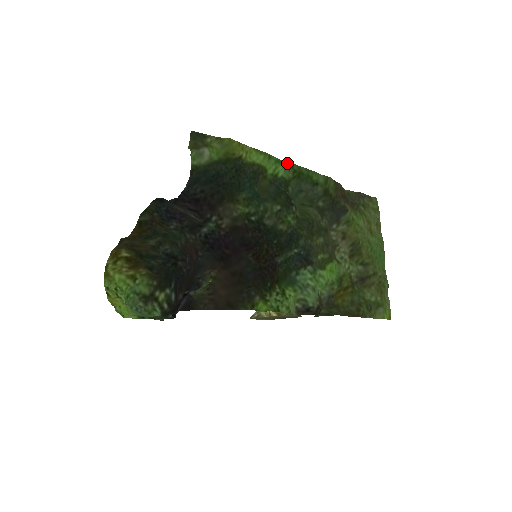
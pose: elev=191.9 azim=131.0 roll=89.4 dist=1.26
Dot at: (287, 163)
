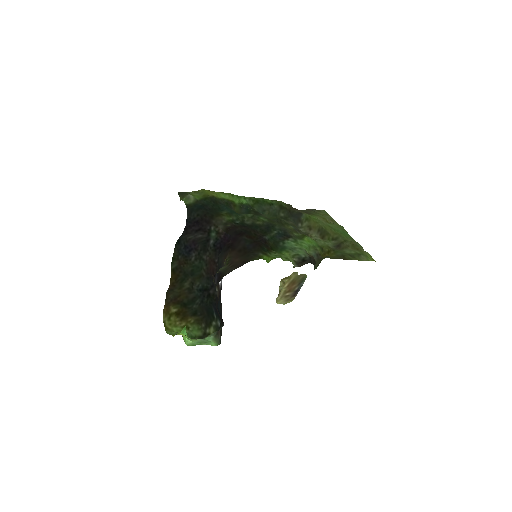
Dot at: (246, 197)
